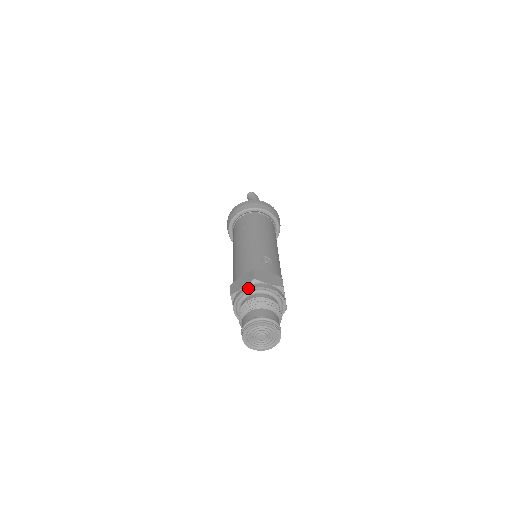
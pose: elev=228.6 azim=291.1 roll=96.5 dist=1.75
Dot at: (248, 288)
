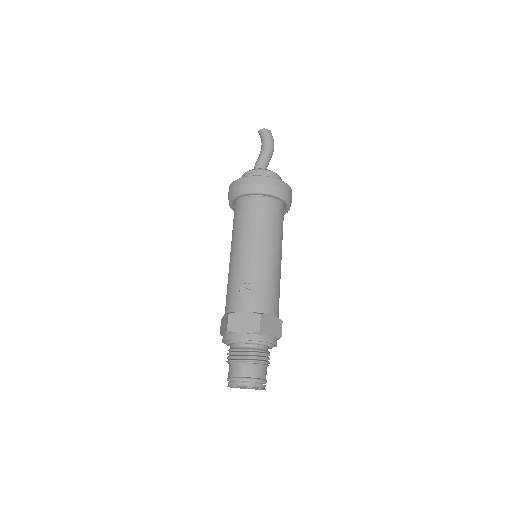
Dot at: (225, 339)
